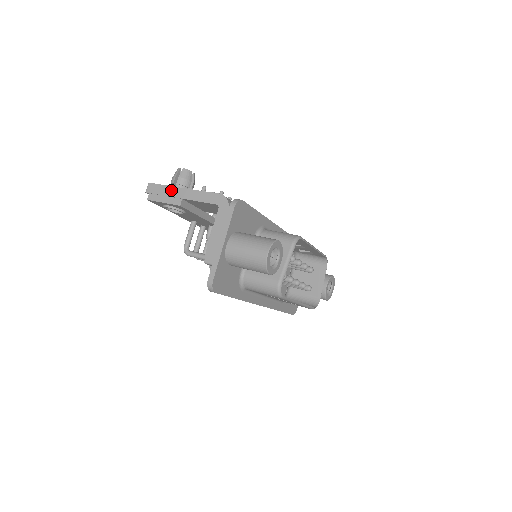
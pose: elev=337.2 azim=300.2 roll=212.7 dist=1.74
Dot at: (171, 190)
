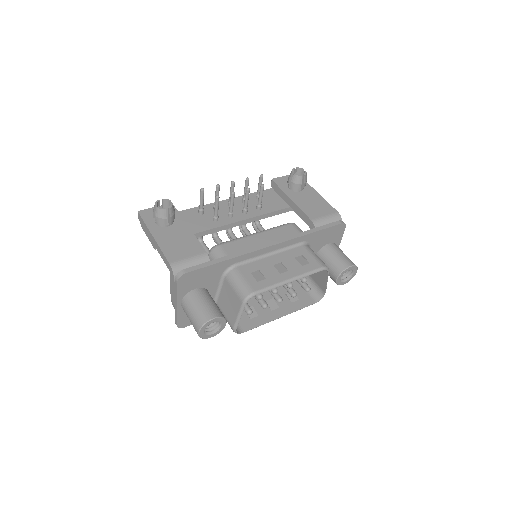
Dot at: (148, 232)
